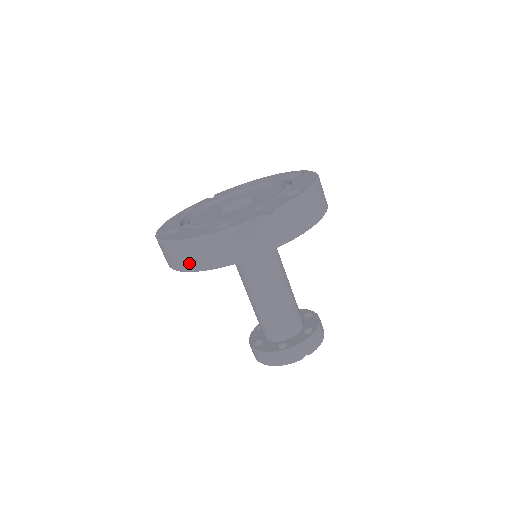
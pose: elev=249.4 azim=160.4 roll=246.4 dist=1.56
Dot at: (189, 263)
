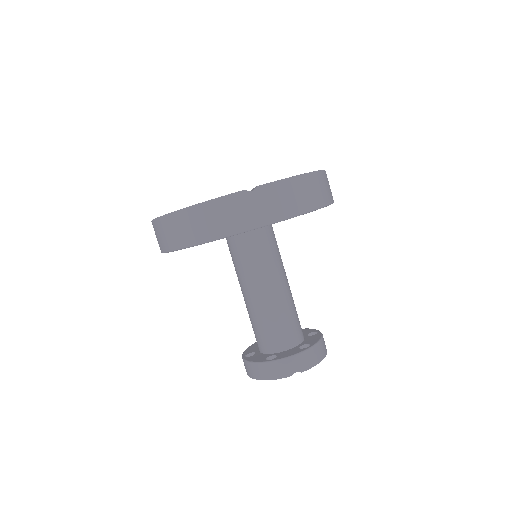
Dot at: (170, 241)
